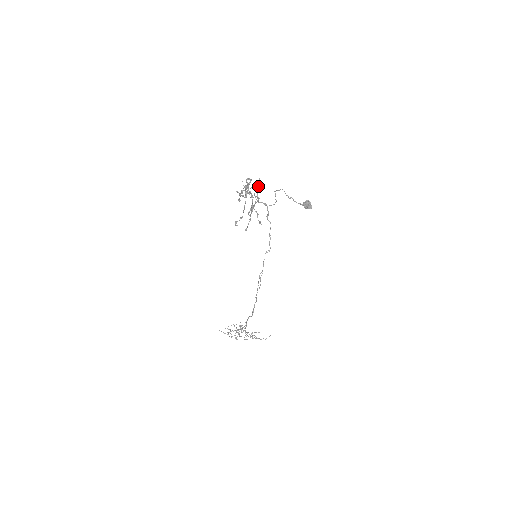
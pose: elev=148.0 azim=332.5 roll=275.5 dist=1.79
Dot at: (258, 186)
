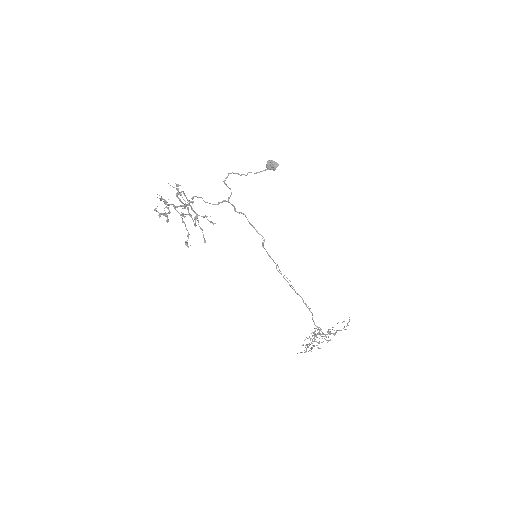
Dot at: (178, 191)
